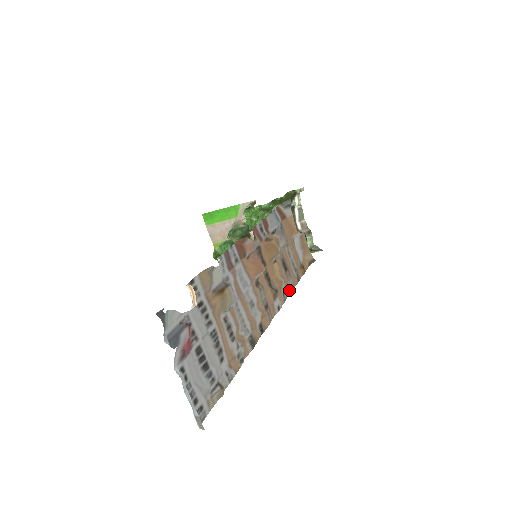
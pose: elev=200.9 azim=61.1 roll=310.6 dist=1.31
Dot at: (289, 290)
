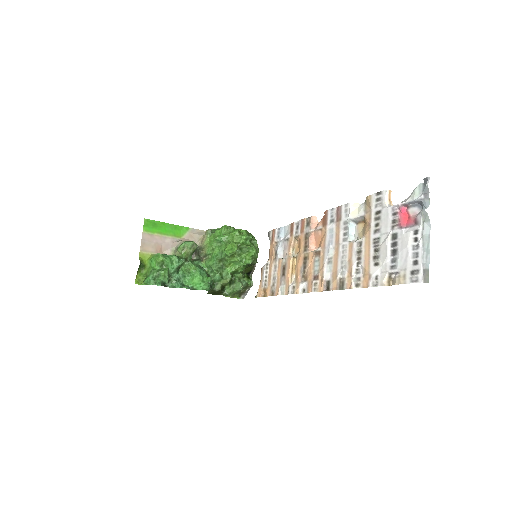
Dot at: (286, 291)
